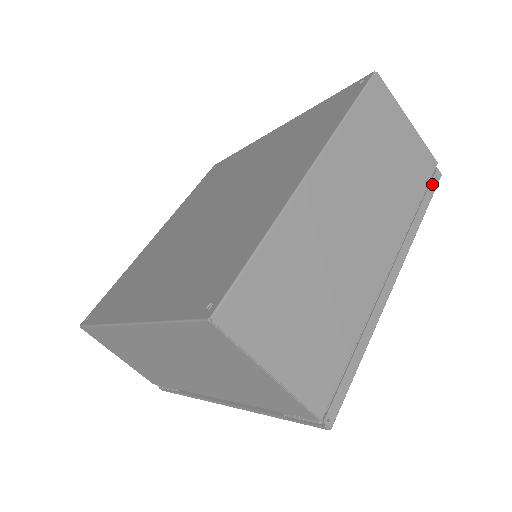
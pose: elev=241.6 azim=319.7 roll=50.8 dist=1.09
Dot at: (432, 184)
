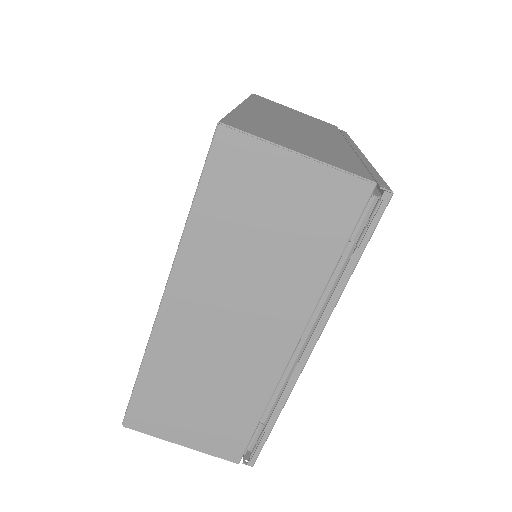
Dot at: occluded
